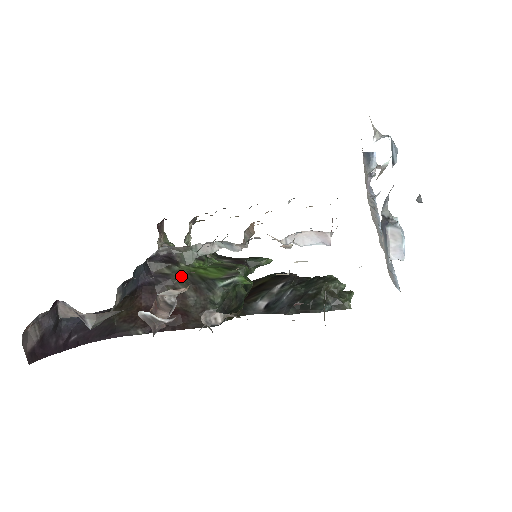
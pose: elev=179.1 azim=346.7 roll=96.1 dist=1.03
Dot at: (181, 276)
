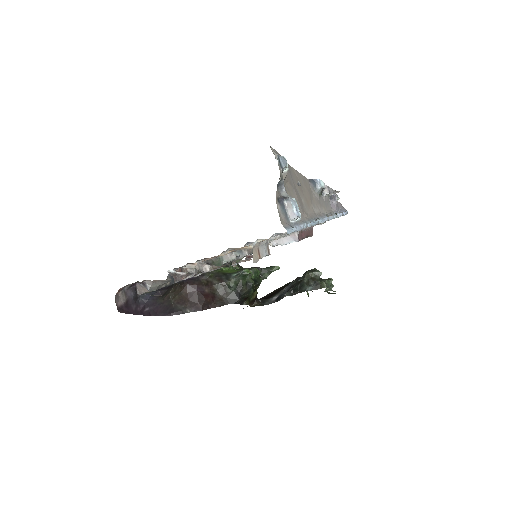
Dot at: (212, 274)
